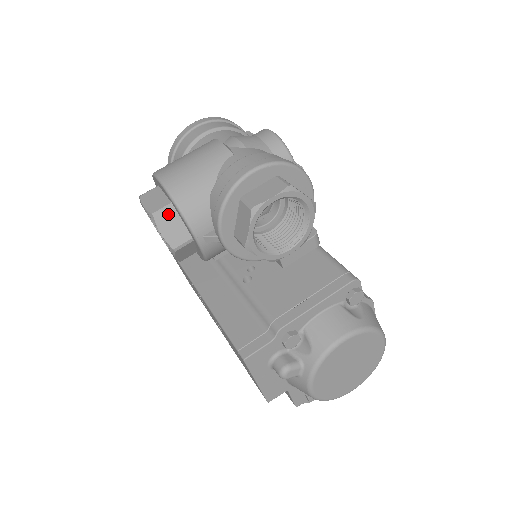
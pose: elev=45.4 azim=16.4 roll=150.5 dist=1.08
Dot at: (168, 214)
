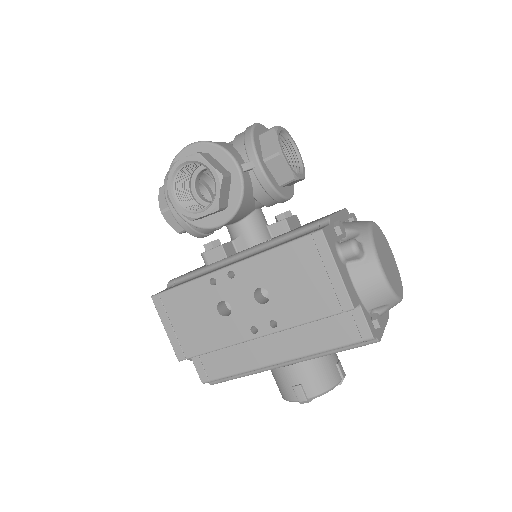
Dot at: (208, 156)
